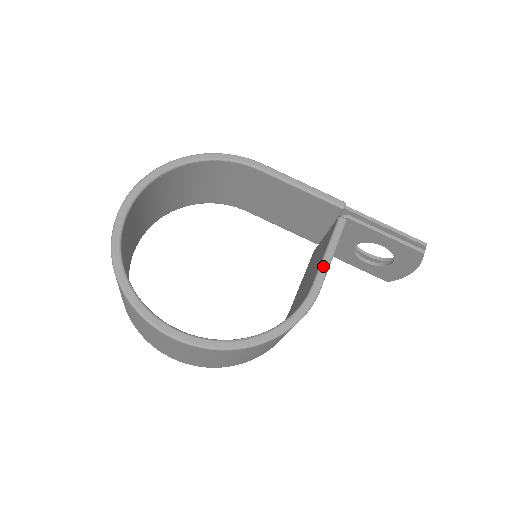
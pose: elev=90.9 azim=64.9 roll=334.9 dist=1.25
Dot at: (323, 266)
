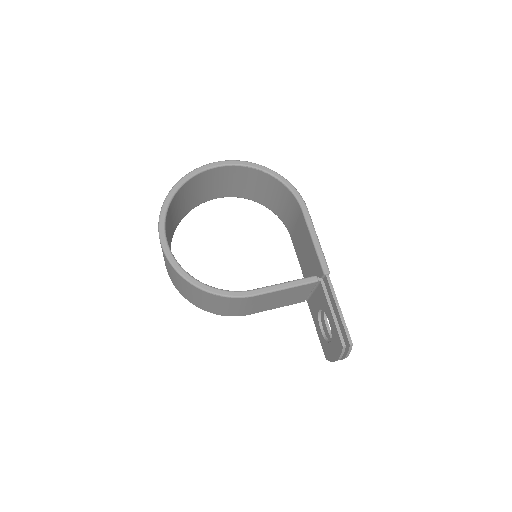
Dot at: (272, 287)
